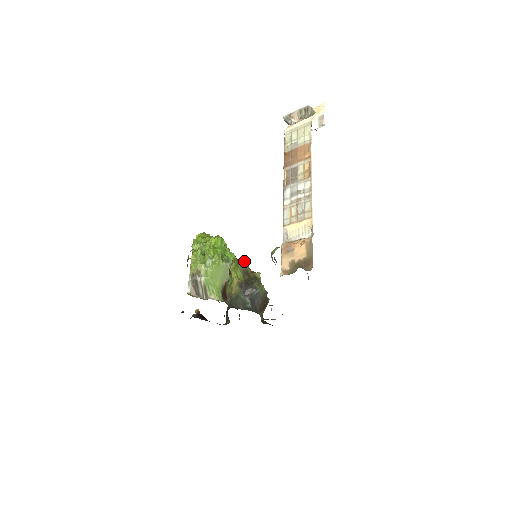
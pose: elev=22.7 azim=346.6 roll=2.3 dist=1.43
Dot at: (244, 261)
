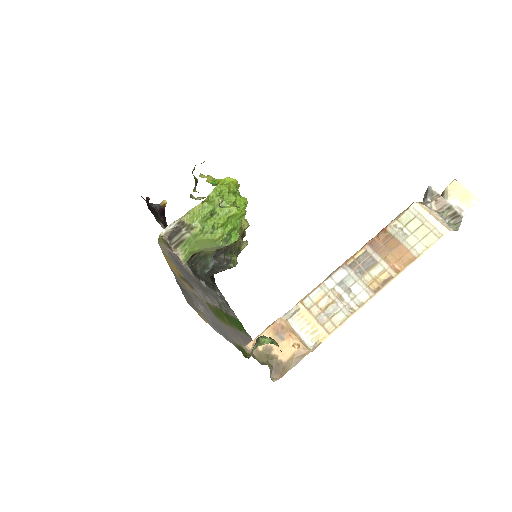
Dot at: (246, 223)
